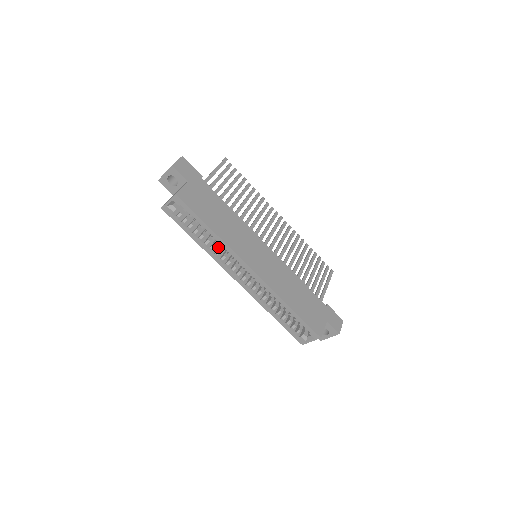
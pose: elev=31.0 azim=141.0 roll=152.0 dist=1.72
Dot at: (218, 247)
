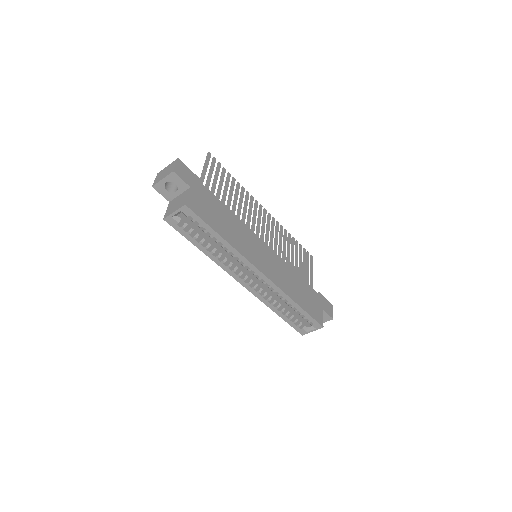
Dot at: occluded
